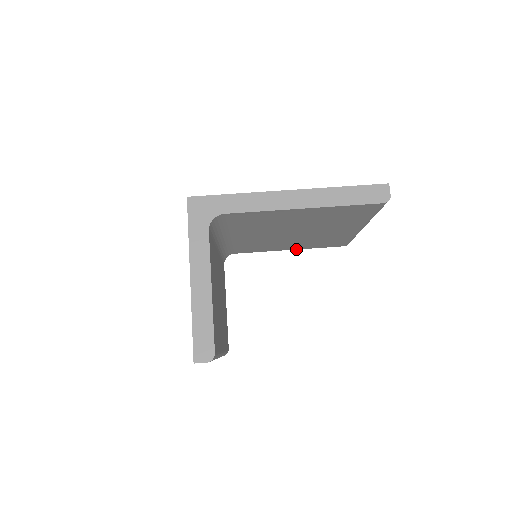
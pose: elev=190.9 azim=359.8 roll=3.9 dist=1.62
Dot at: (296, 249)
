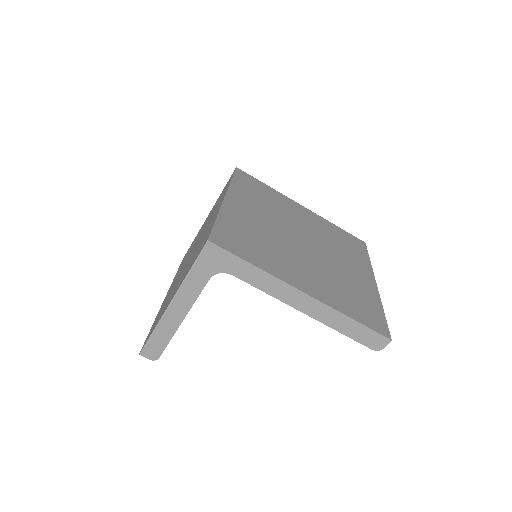
Dot at: occluded
